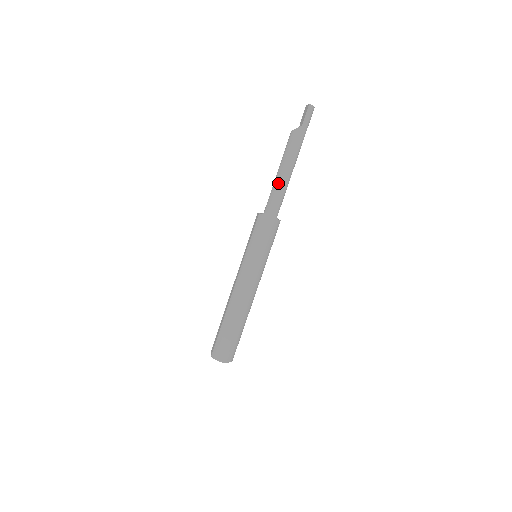
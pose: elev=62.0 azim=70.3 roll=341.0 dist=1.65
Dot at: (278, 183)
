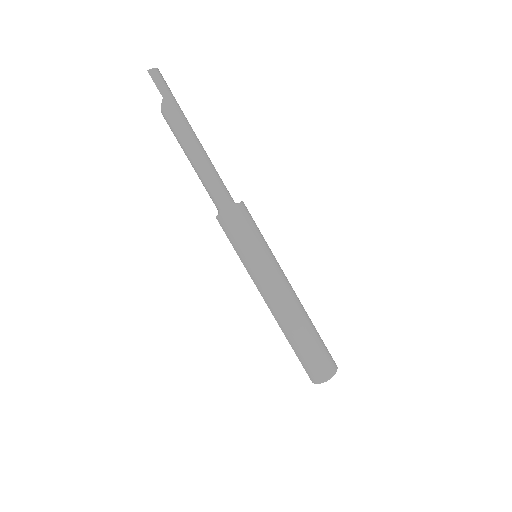
Dot at: (200, 173)
